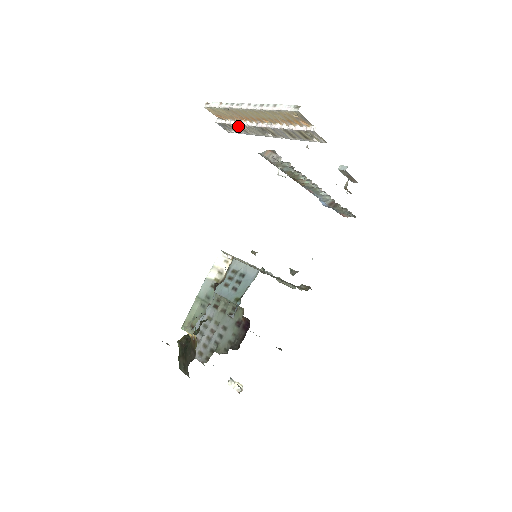
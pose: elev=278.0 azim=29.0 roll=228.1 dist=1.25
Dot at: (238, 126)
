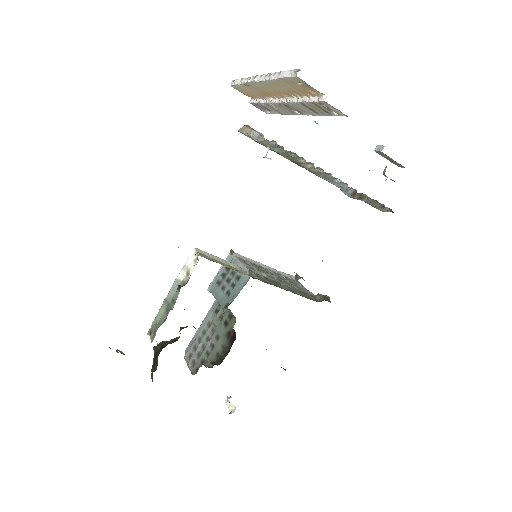
Dot at: (267, 105)
